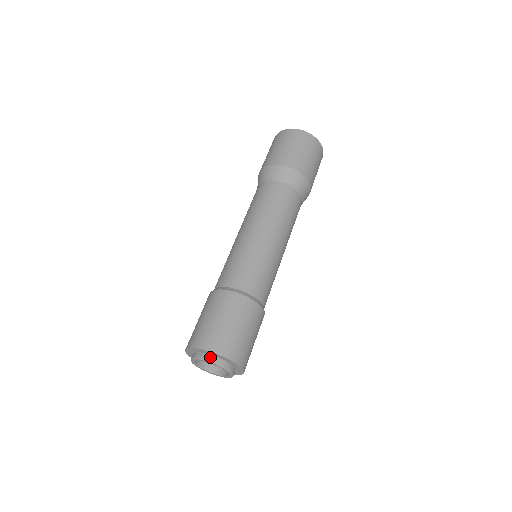
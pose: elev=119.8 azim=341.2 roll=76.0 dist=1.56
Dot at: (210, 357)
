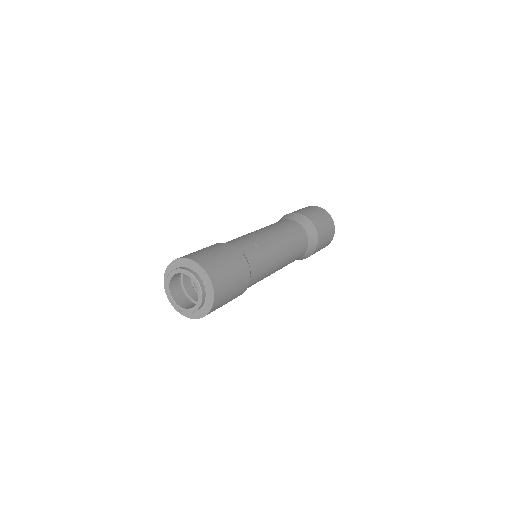
Dot at: (185, 267)
